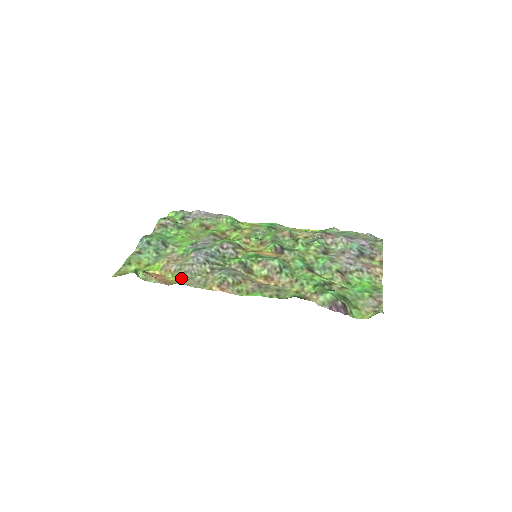
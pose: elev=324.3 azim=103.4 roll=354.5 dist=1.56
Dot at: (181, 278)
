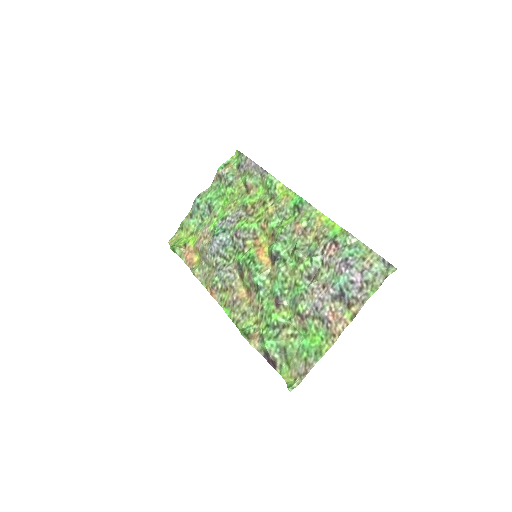
Dot at: (199, 264)
